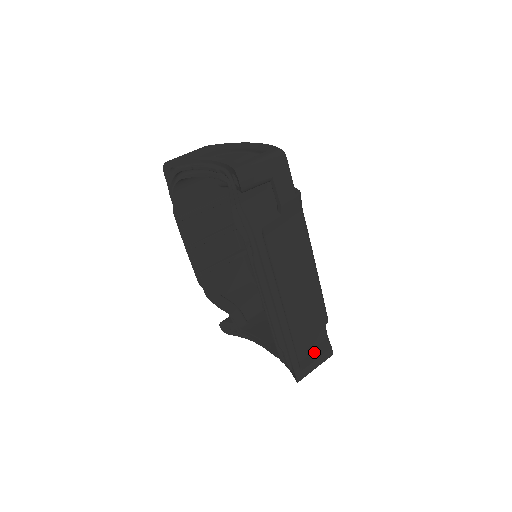
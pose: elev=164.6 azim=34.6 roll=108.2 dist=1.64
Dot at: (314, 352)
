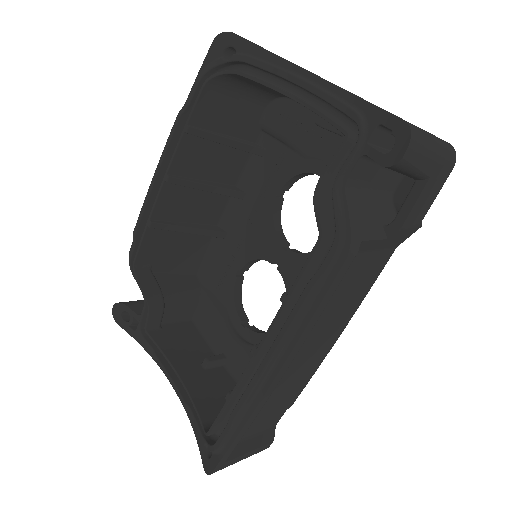
Dot at: (253, 438)
